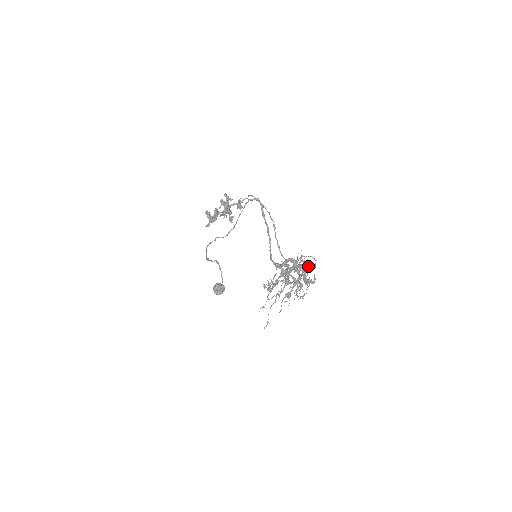
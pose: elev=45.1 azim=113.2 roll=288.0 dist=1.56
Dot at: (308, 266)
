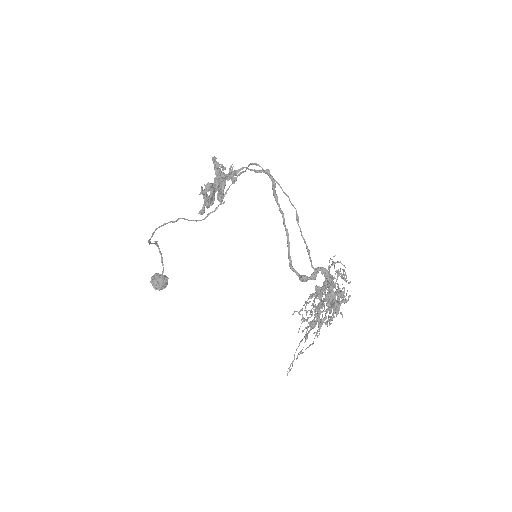
Dot at: (350, 282)
